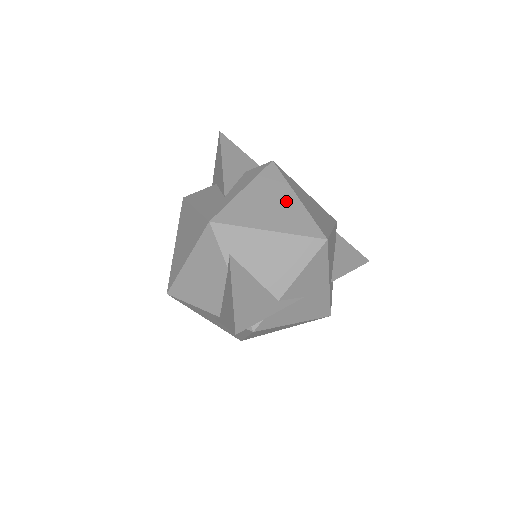
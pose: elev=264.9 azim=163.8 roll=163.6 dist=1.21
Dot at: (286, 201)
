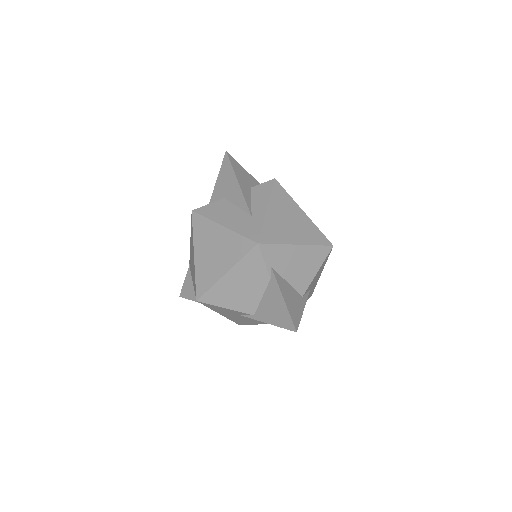
Dot at: (298, 216)
